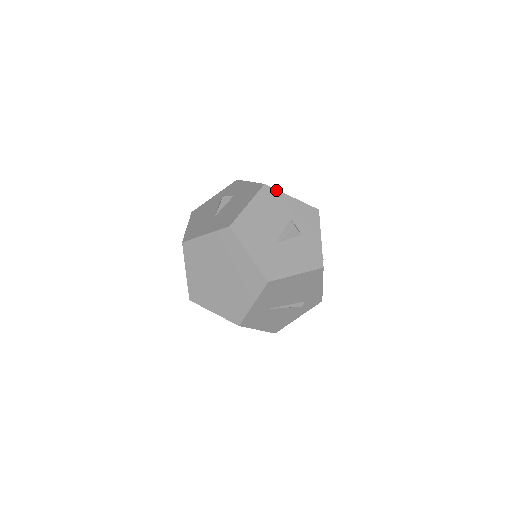
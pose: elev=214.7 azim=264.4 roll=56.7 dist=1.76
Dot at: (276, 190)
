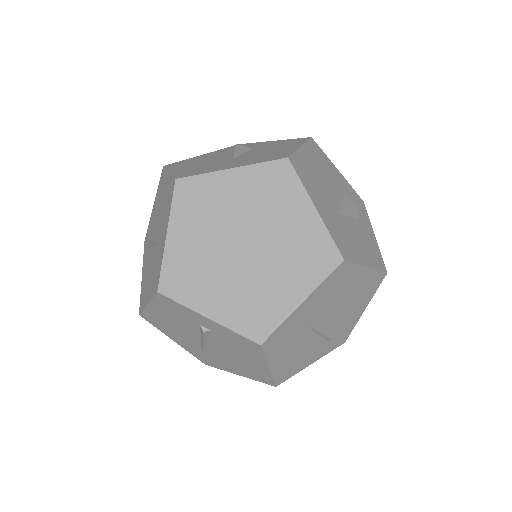
Dot at: (323, 152)
